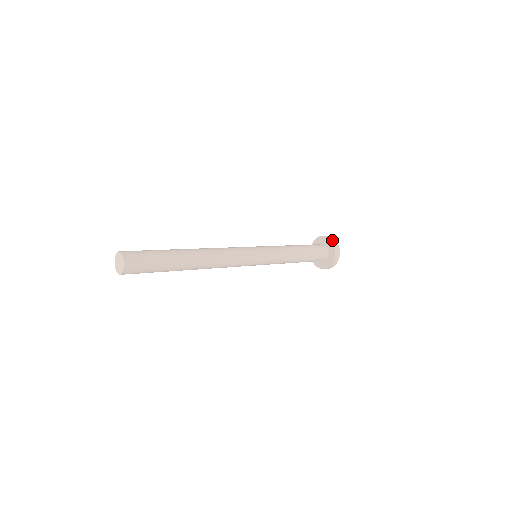
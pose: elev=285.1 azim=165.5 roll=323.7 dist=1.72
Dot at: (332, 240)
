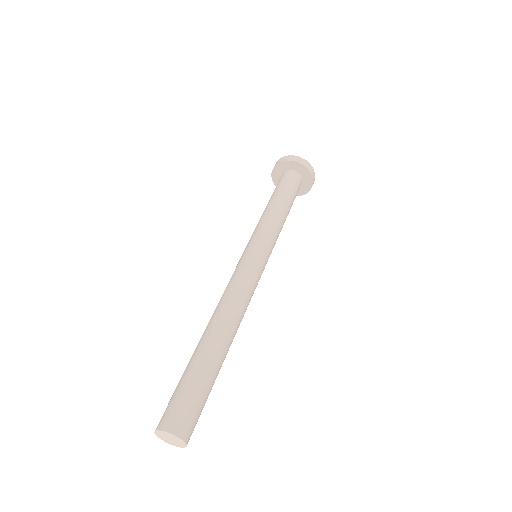
Dot at: (285, 159)
